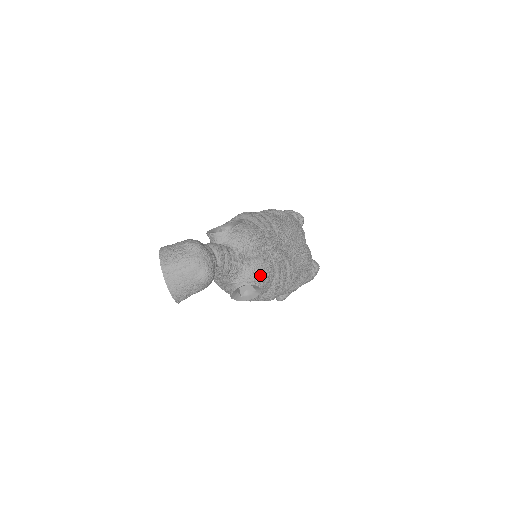
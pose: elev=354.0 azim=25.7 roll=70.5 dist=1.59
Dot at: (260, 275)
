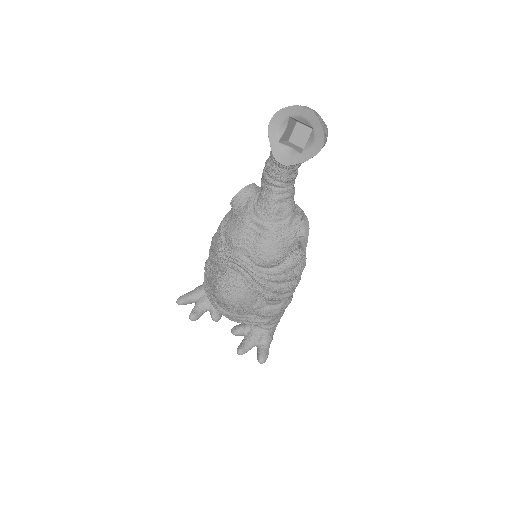
Dot at: occluded
